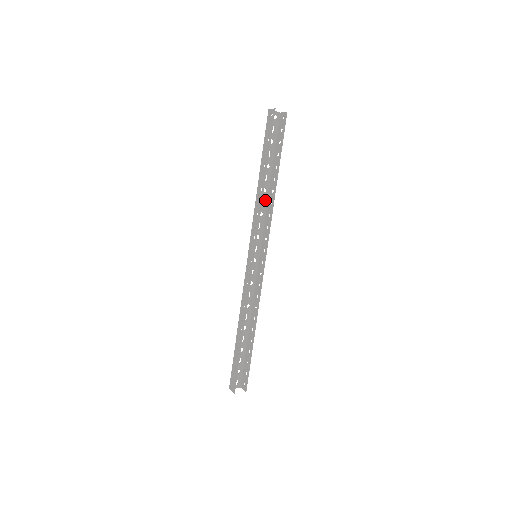
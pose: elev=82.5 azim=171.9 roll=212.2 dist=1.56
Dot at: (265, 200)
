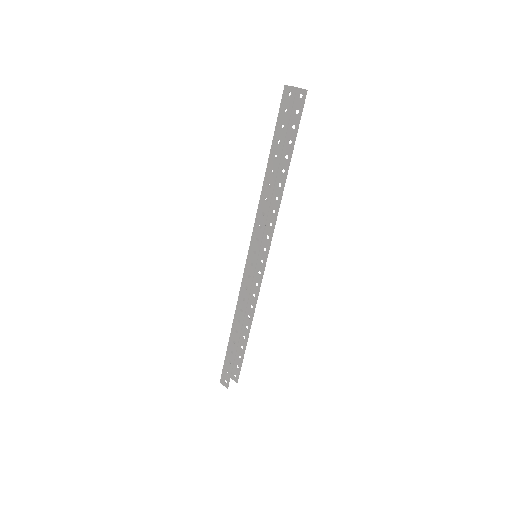
Dot at: occluded
